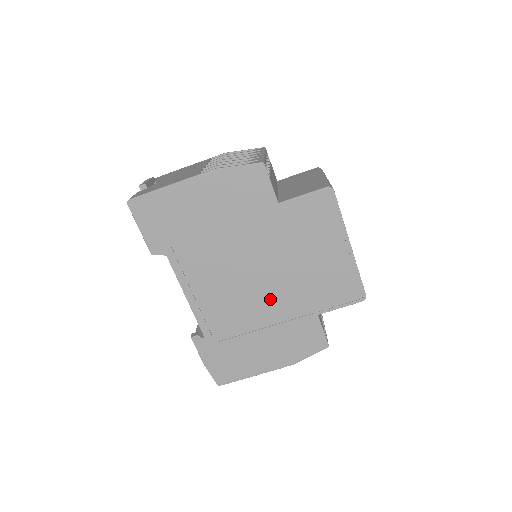
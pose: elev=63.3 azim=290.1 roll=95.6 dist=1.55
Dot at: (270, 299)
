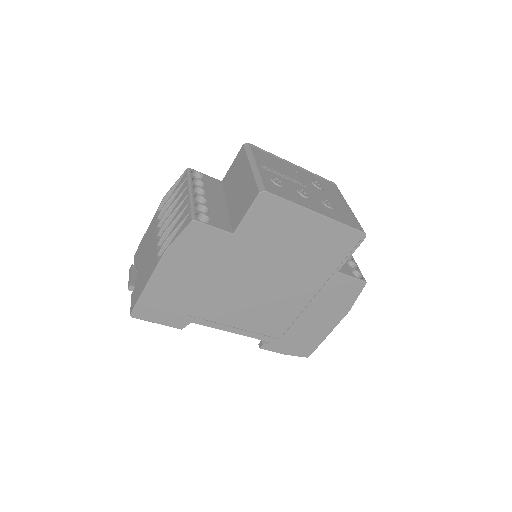
Dot at: (291, 290)
